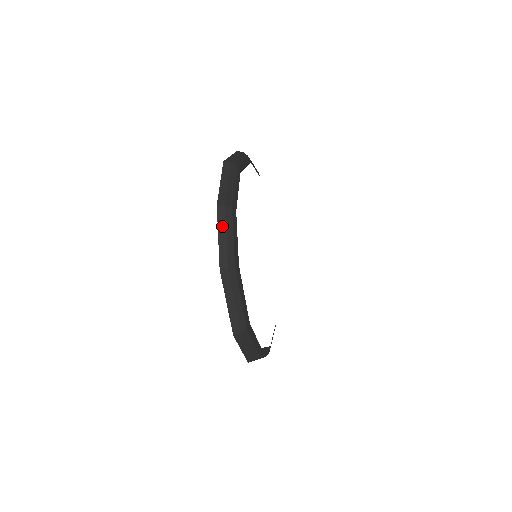
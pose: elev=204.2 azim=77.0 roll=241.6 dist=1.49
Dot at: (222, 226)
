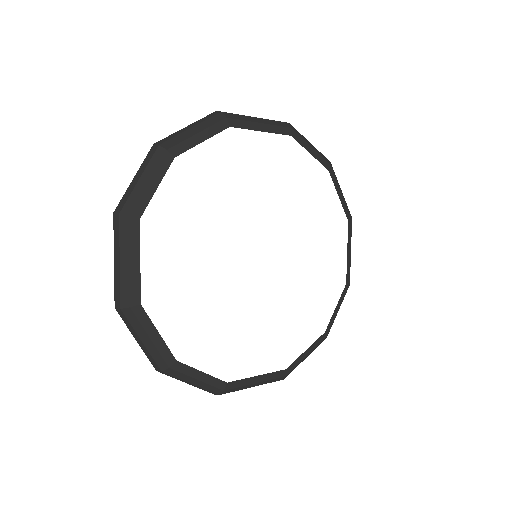
Dot at: occluded
